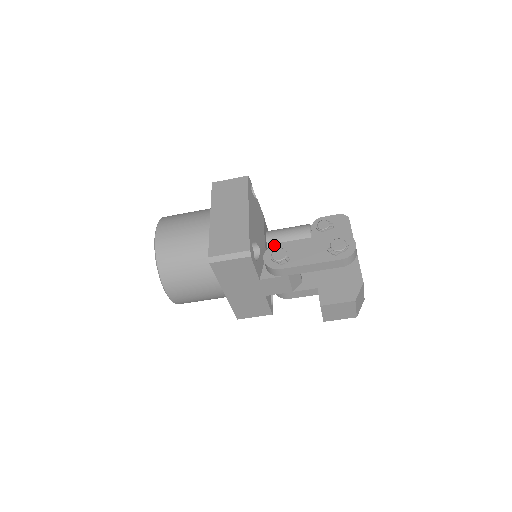
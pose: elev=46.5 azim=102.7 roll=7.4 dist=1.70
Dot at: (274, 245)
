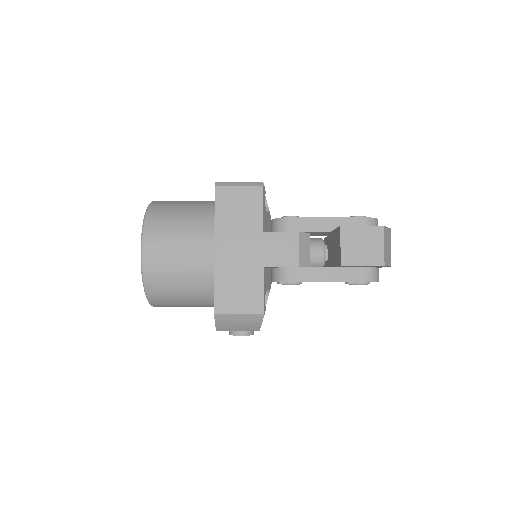
Dot at: occluded
